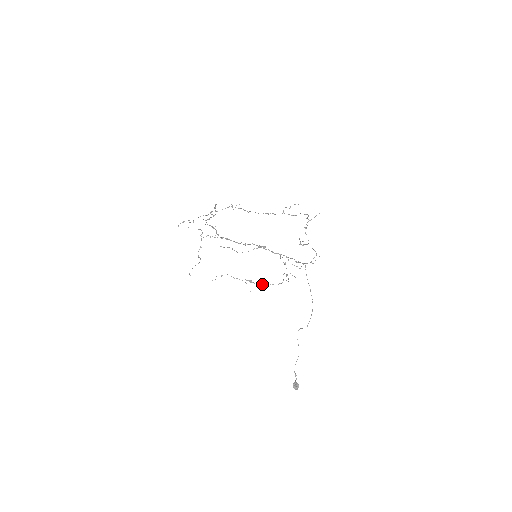
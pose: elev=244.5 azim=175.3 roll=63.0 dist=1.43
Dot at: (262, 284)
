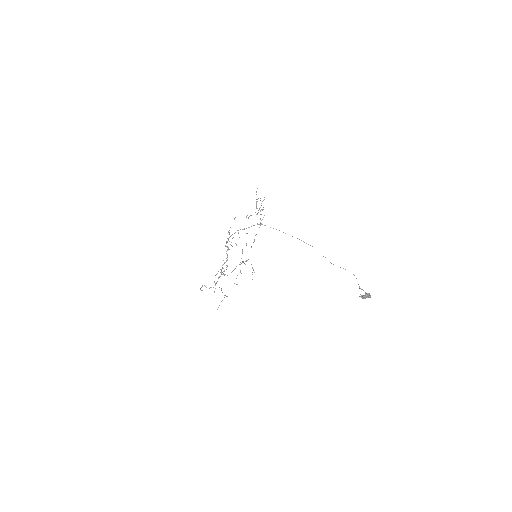
Dot at: occluded
